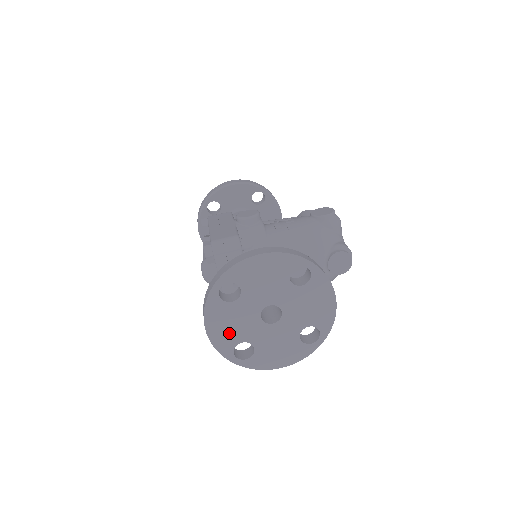
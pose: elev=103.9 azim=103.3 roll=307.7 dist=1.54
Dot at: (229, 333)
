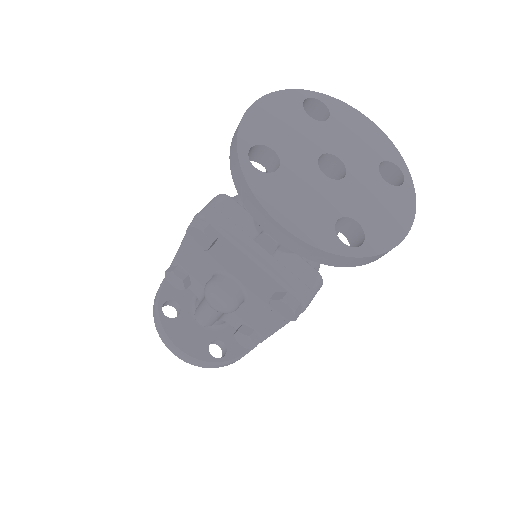
Dot at: (311, 215)
